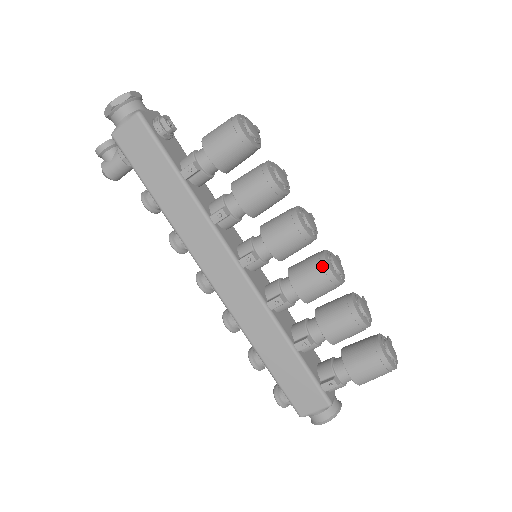
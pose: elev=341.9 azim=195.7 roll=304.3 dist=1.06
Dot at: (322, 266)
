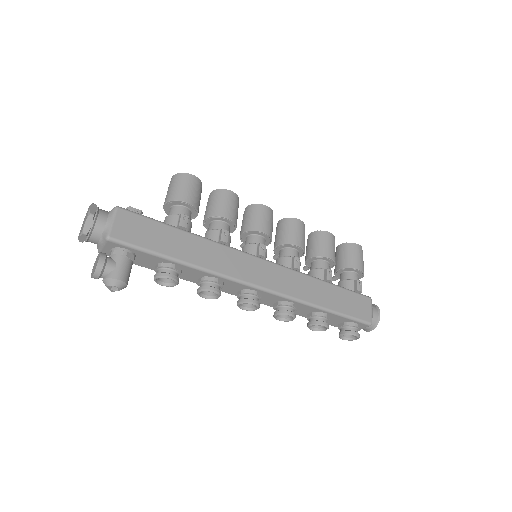
Dot at: (292, 221)
